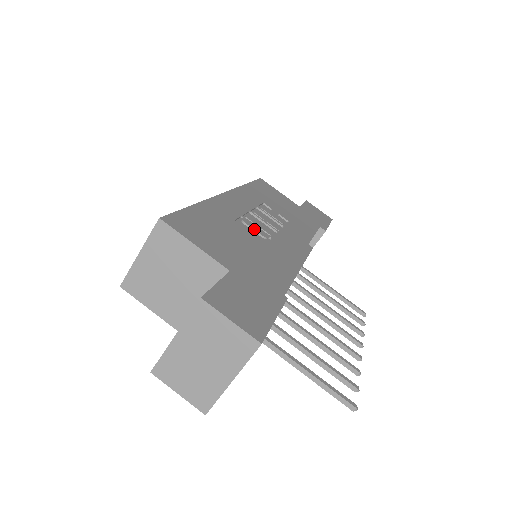
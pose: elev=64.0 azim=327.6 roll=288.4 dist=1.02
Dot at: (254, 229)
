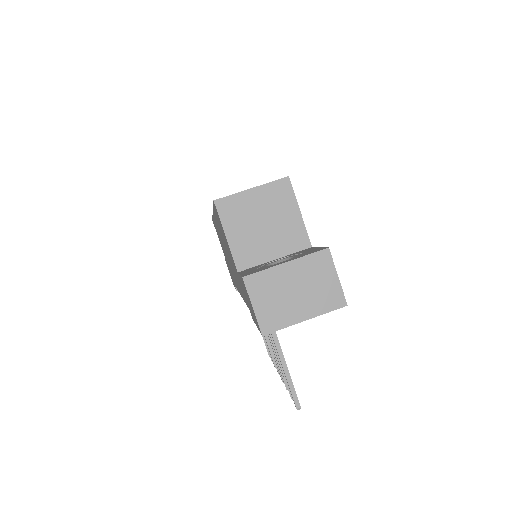
Dot at: occluded
